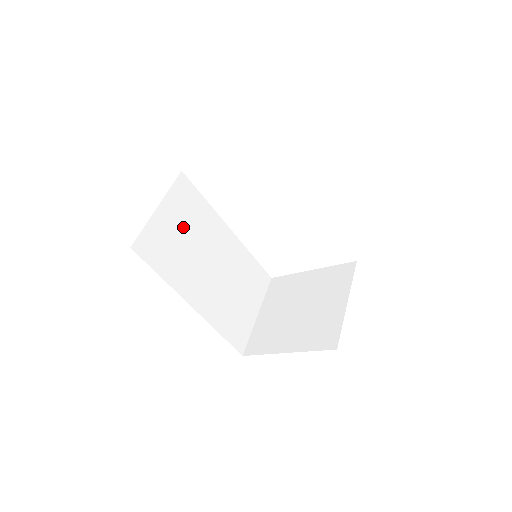
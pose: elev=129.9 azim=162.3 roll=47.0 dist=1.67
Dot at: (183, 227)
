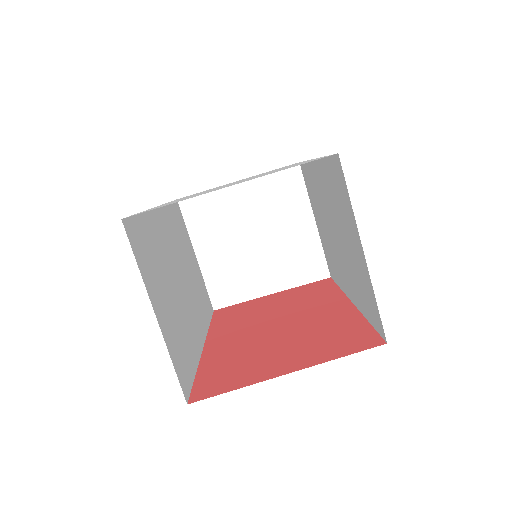
Dot at: (164, 290)
